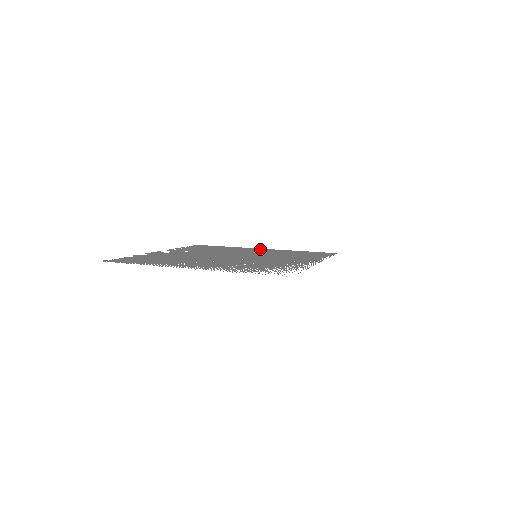
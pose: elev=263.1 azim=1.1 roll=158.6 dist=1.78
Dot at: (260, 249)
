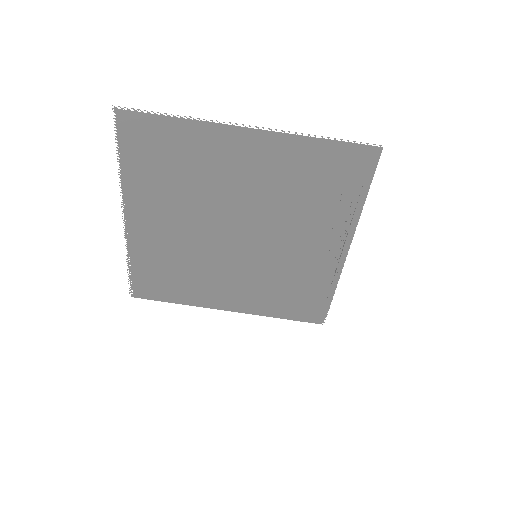
Dot at: (228, 303)
